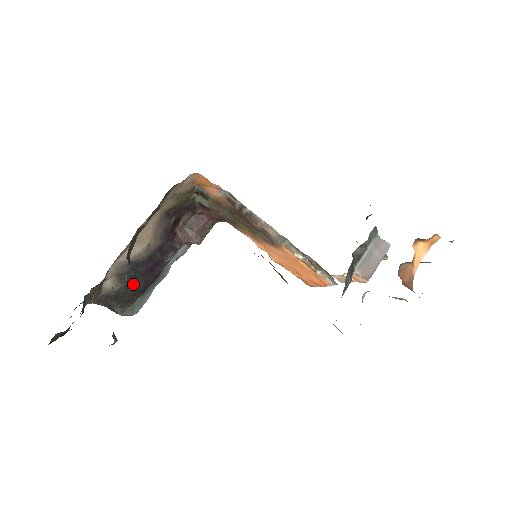
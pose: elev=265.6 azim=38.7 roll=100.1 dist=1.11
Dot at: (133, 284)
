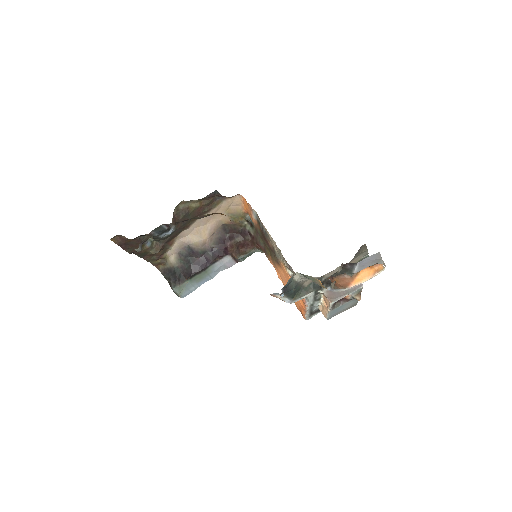
Dot at: (187, 268)
